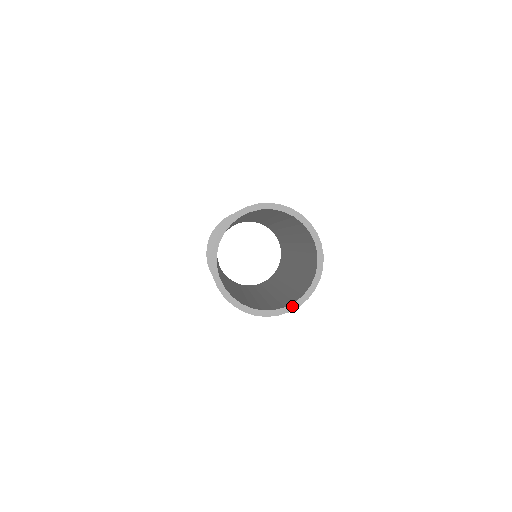
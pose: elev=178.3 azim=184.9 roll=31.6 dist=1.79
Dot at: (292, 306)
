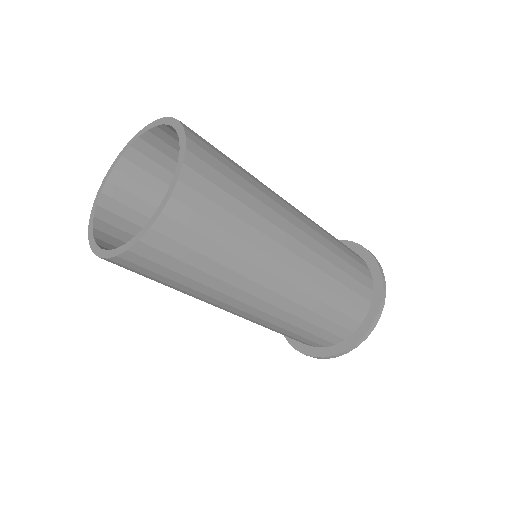
Dot at: (122, 248)
